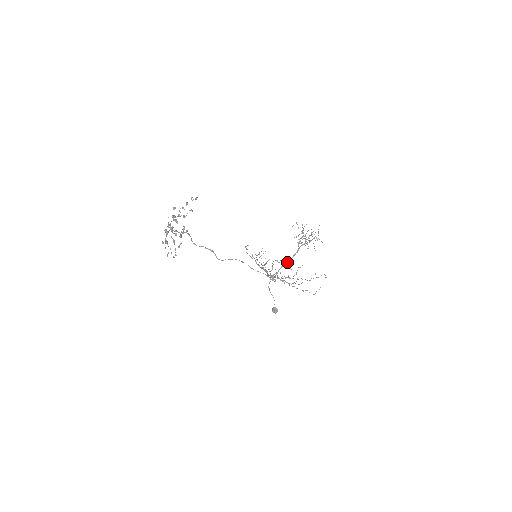
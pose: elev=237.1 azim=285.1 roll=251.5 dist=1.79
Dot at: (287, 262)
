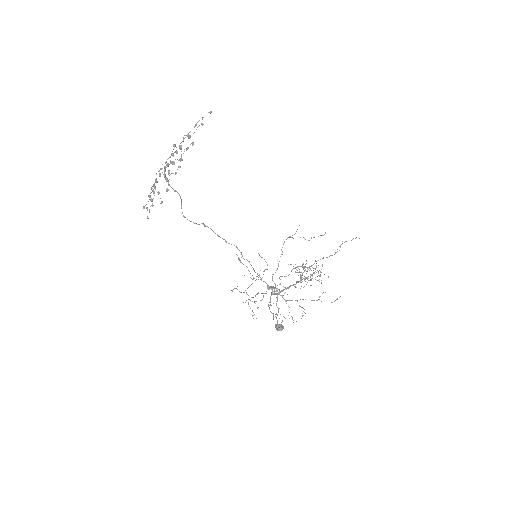
Dot at: (289, 286)
